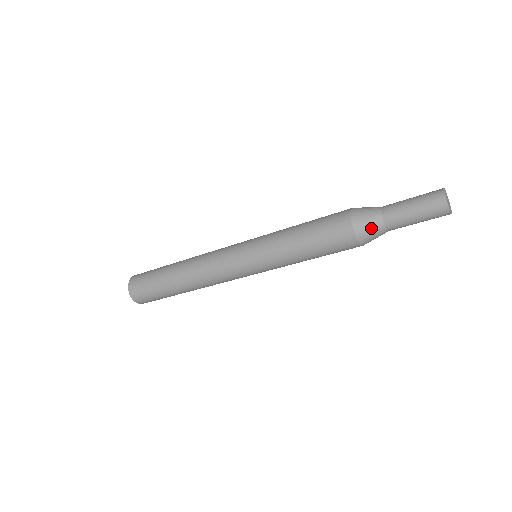
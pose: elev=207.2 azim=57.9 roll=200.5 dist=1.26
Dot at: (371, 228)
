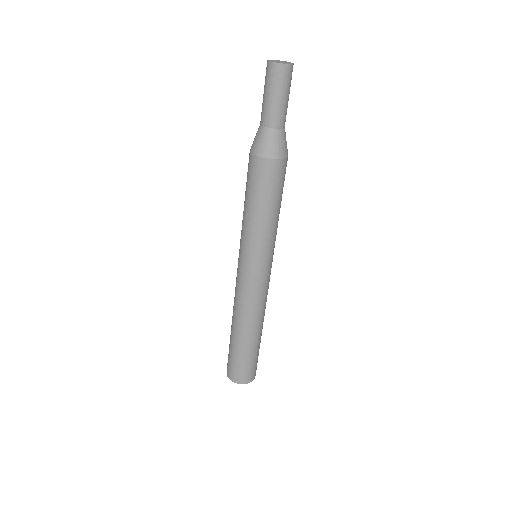
Dot at: (256, 137)
